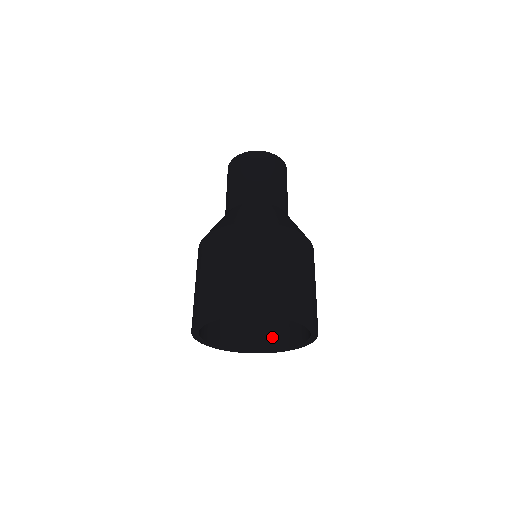
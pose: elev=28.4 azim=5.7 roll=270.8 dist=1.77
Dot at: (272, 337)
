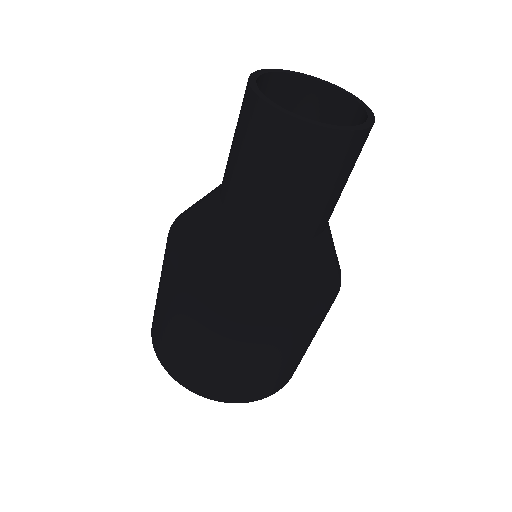
Dot at: occluded
